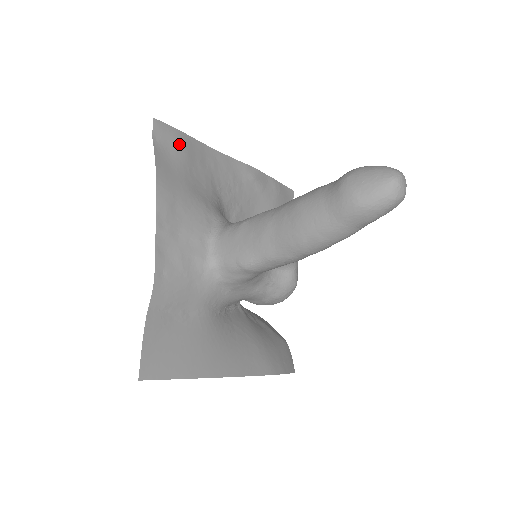
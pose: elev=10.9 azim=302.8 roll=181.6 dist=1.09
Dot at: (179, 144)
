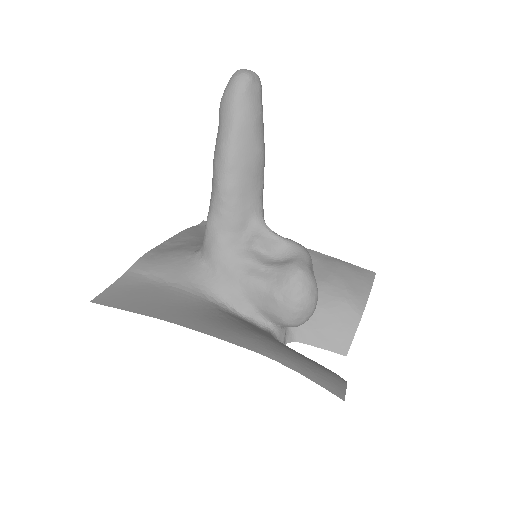
Dot at: occluded
